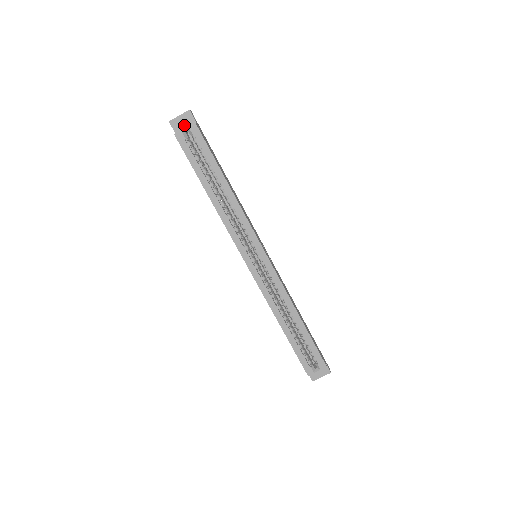
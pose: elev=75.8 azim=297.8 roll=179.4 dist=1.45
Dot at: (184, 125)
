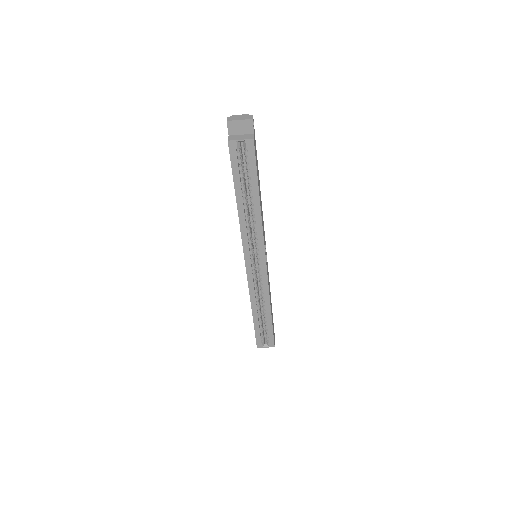
Dot at: (241, 130)
